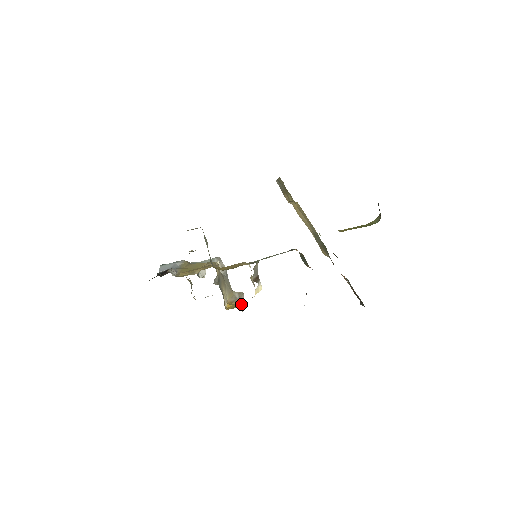
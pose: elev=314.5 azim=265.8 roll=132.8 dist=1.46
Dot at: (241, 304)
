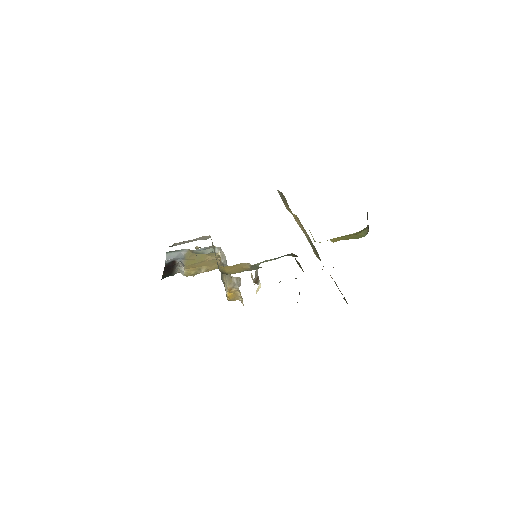
Dot at: (240, 293)
